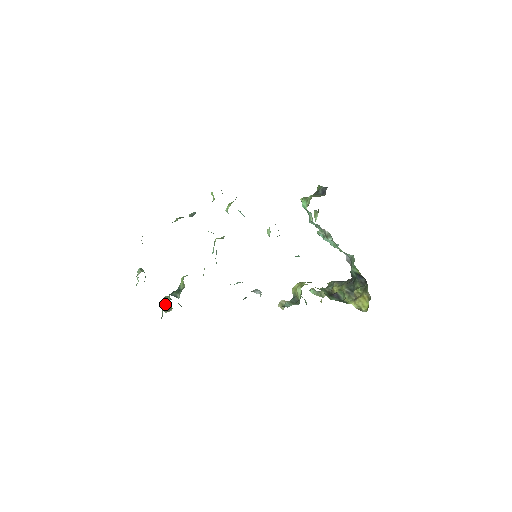
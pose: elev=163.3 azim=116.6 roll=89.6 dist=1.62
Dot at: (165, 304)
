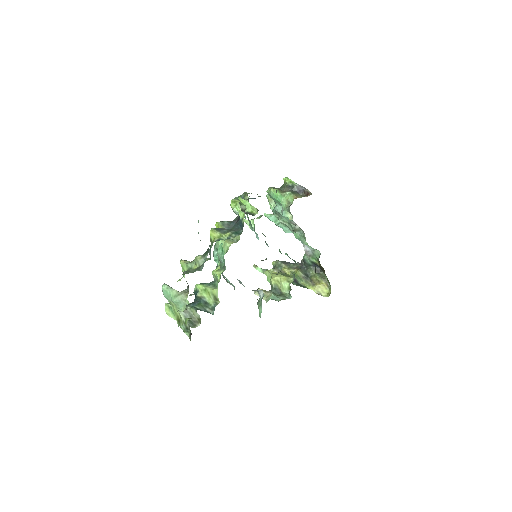
Dot at: occluded
